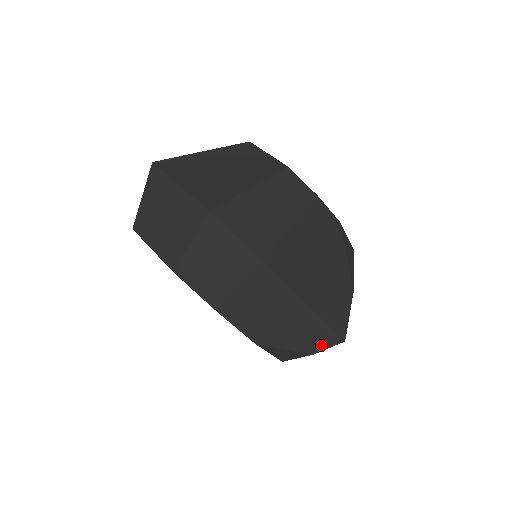
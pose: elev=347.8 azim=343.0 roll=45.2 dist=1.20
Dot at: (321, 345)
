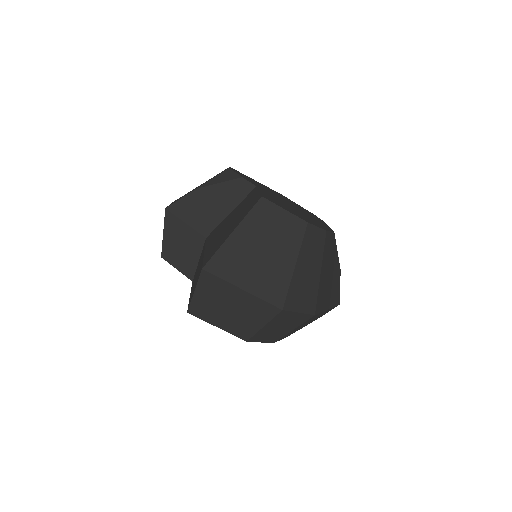
Dot at: occluded
